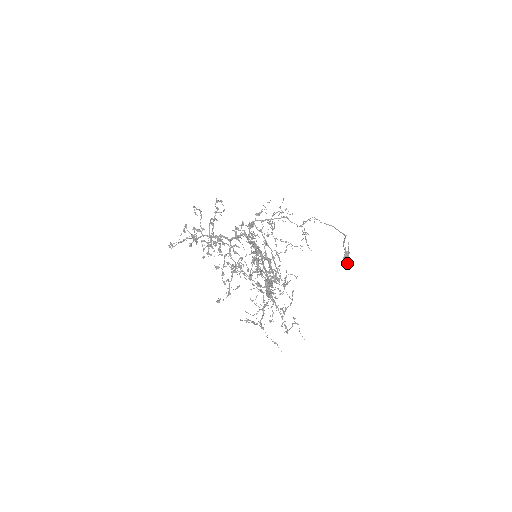
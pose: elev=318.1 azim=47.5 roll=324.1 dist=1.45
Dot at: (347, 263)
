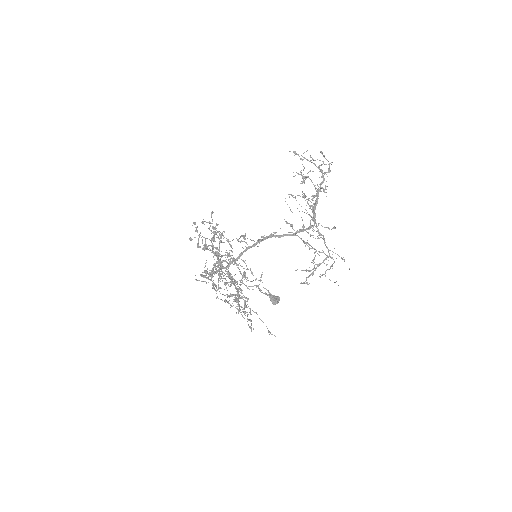
Dot at: (276, 299)
